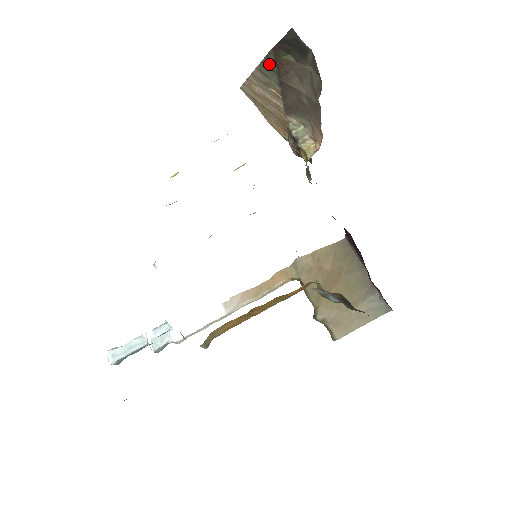
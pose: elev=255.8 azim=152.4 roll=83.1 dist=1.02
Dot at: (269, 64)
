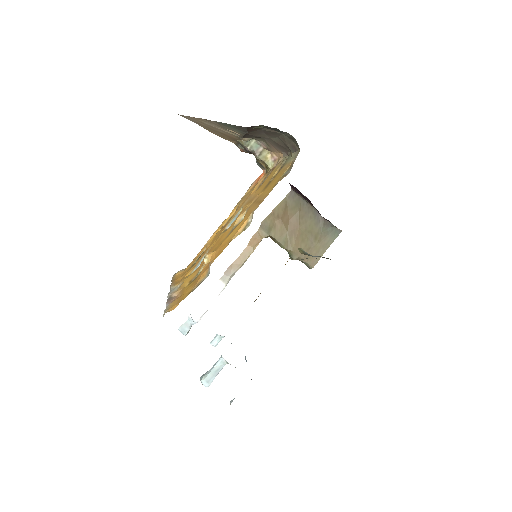
Dot at: (236, 127)
